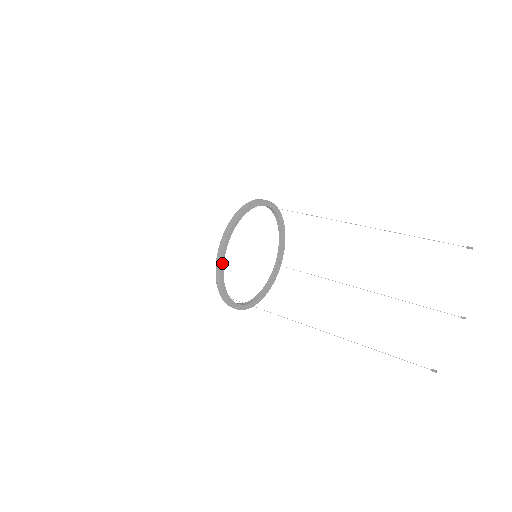
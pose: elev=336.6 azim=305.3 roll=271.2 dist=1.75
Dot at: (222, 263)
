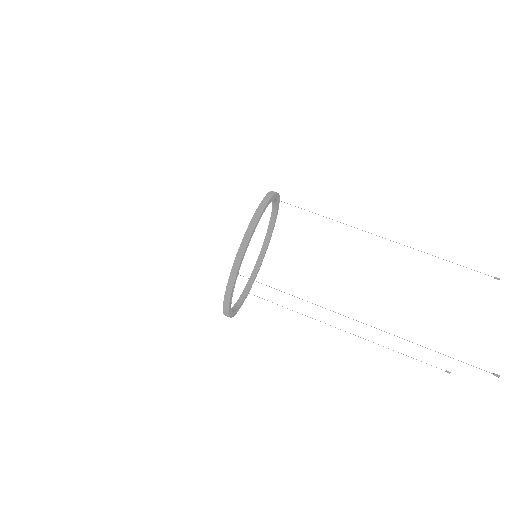
Dot at: (235, 312)
